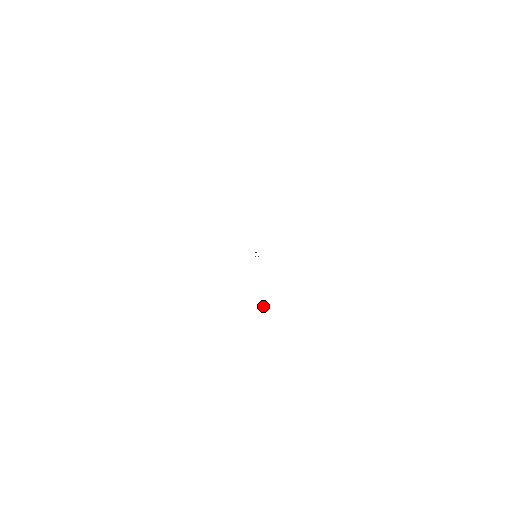
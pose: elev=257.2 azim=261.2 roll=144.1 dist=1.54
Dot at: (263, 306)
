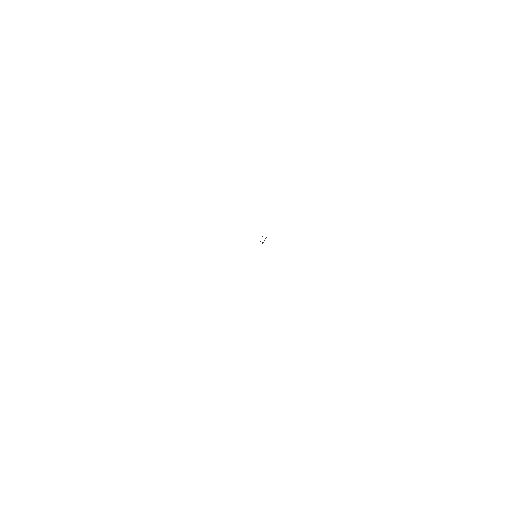
Dot at: occluded
